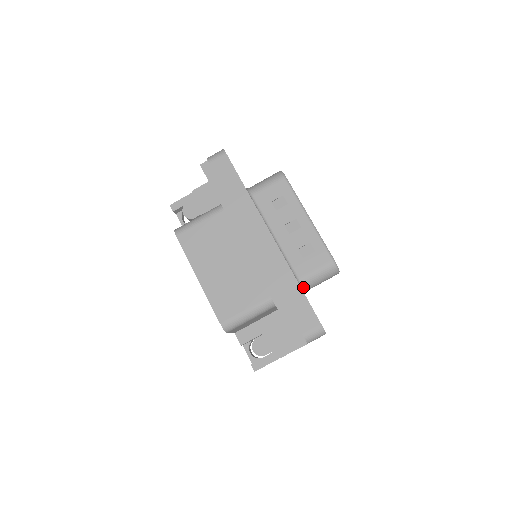
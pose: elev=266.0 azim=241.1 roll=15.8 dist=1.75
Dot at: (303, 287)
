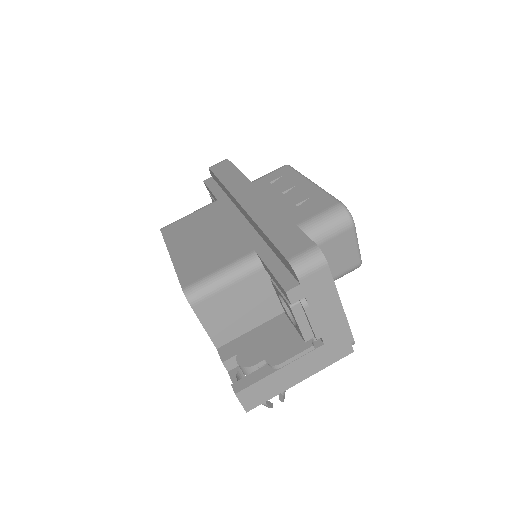
Dot at: occluded
